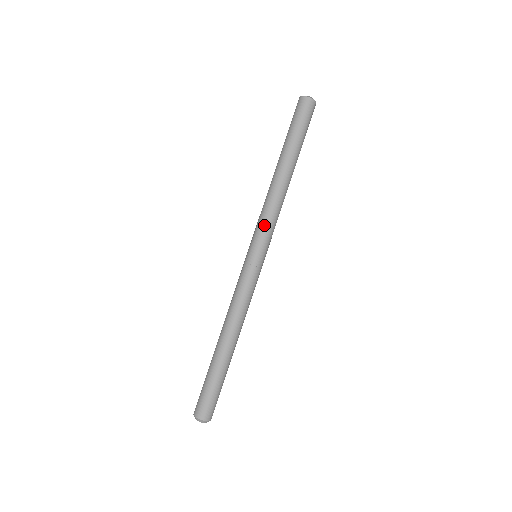
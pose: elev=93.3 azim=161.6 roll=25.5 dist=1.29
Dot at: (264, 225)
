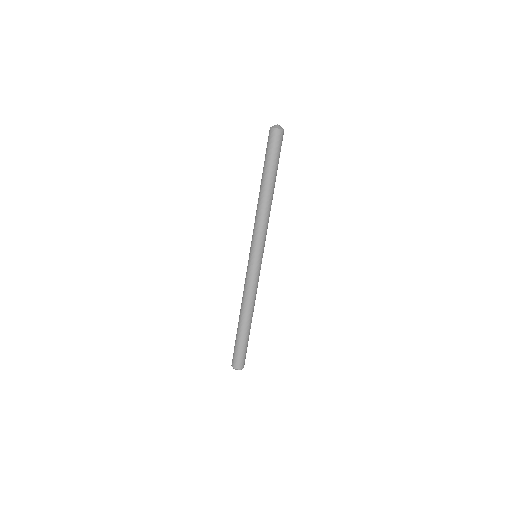
Dot at: (262, 235)
